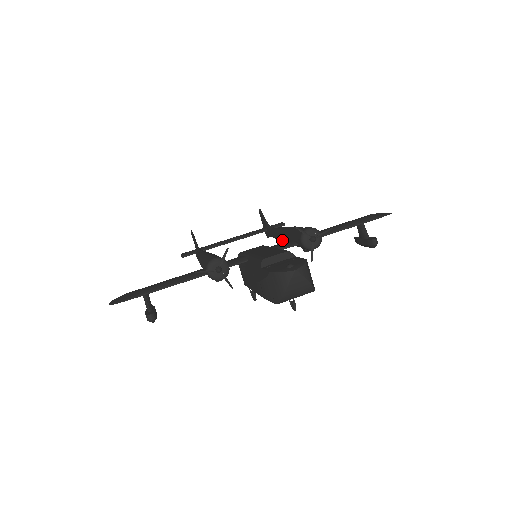
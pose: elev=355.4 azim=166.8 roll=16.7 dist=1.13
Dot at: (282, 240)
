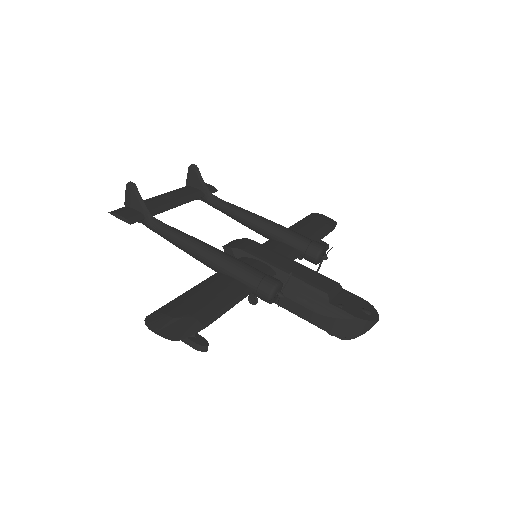
Dot at: (256, 230)
